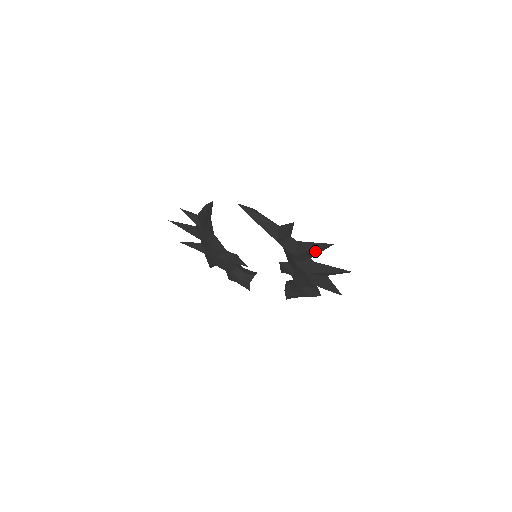
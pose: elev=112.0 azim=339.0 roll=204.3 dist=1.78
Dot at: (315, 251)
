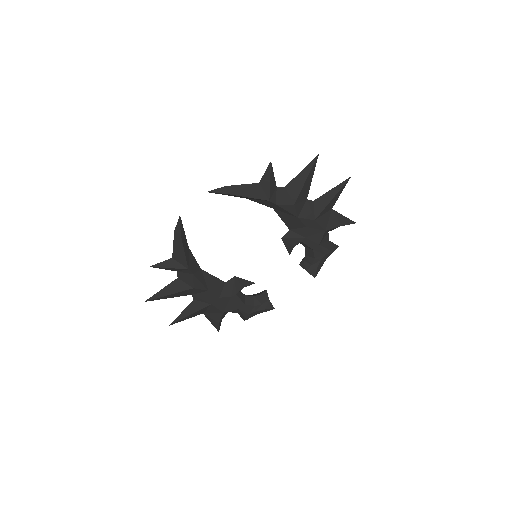
Dot at: (307, 181)
